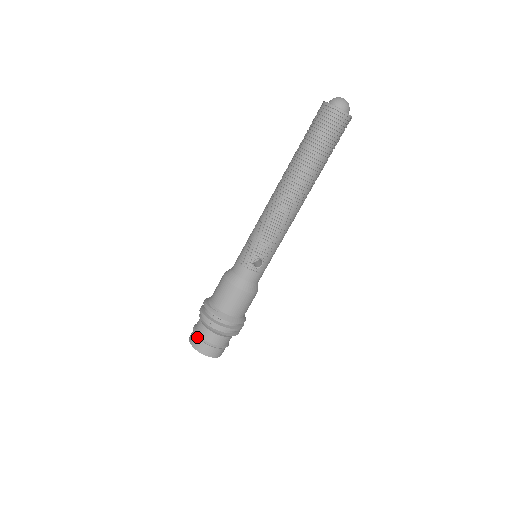
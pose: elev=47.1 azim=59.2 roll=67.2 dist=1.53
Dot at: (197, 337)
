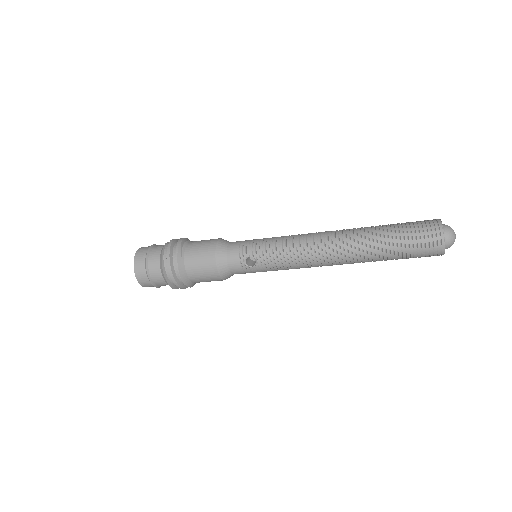
Dot at: (146, 253)
